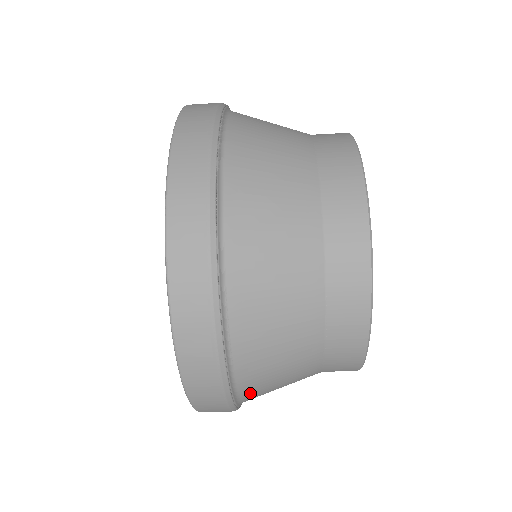
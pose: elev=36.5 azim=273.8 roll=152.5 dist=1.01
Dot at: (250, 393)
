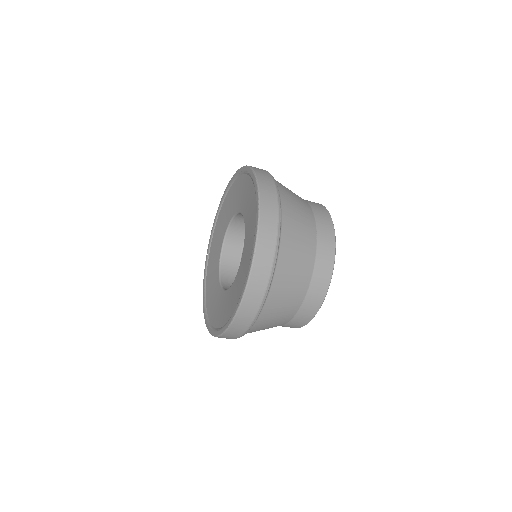
Dot at: occluded
